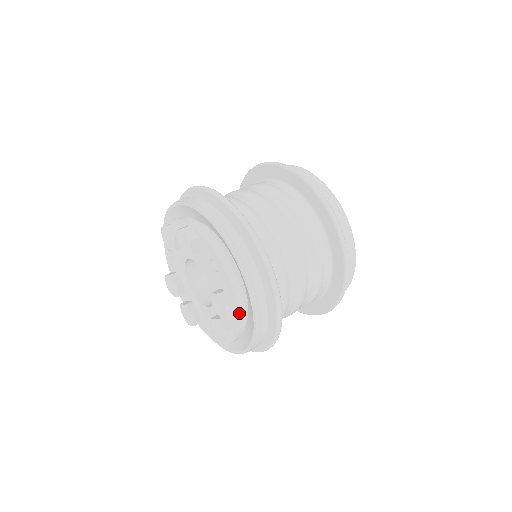
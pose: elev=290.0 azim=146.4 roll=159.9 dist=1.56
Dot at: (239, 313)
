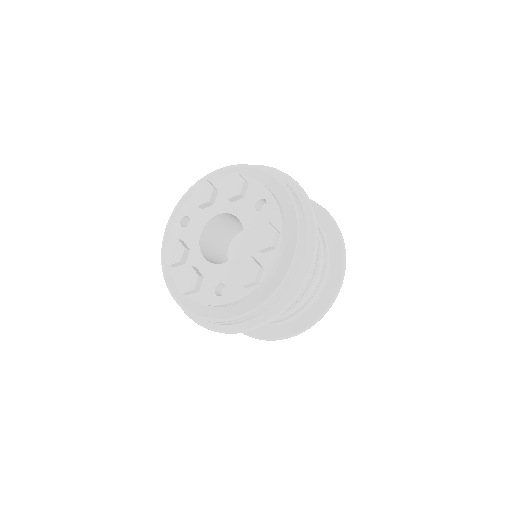
Dot at: (281, 246)
